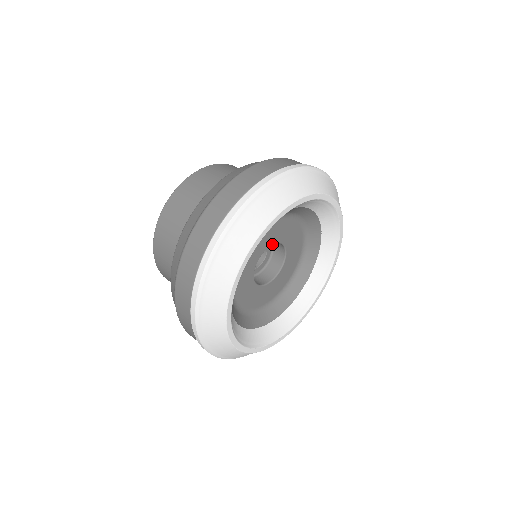
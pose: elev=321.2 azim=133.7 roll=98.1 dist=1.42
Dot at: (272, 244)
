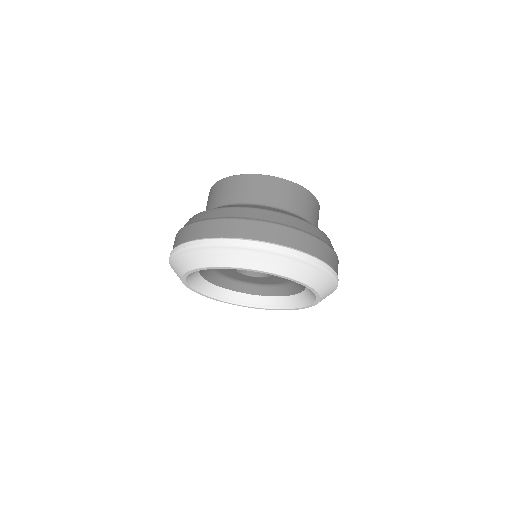
Dot at: occluded
